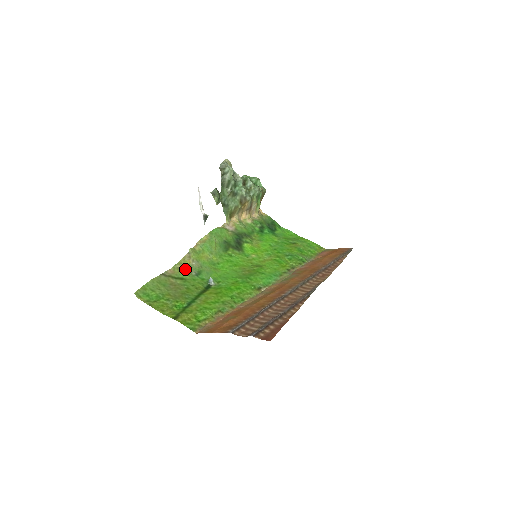
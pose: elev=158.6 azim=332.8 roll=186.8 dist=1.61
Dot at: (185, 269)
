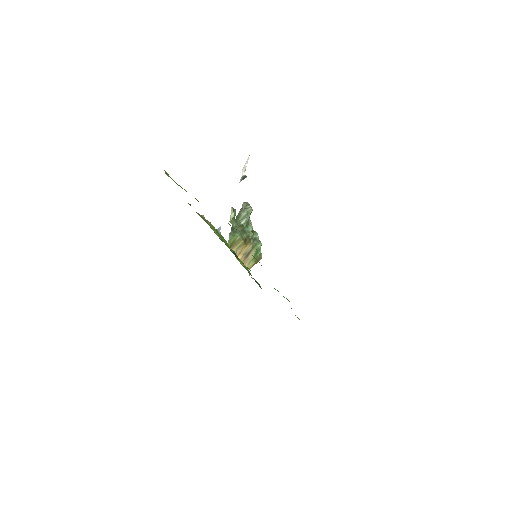
Dot at: occluded
